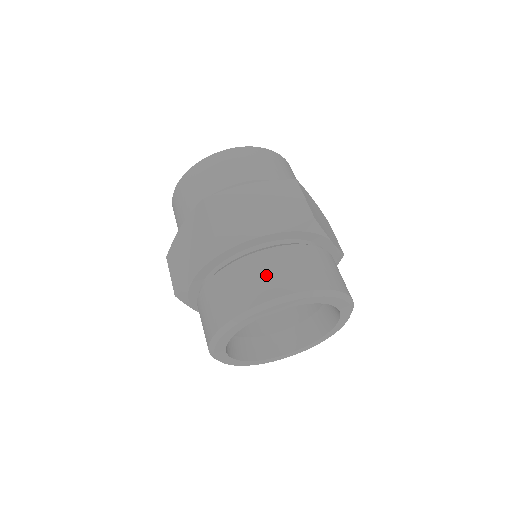
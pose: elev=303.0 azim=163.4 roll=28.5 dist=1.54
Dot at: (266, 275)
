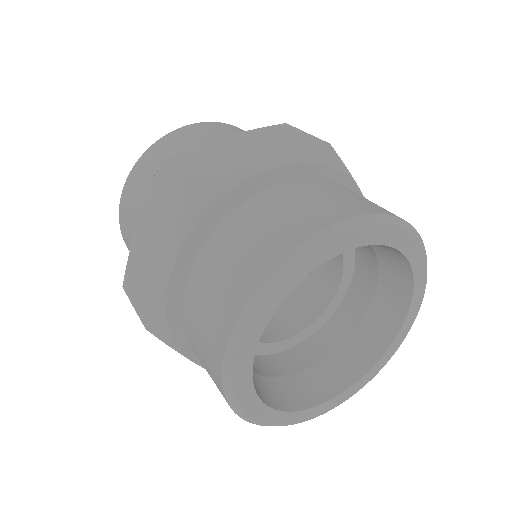
Dot at: occluded
